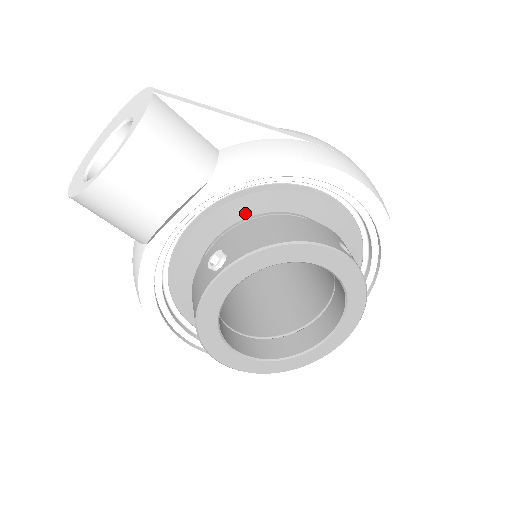
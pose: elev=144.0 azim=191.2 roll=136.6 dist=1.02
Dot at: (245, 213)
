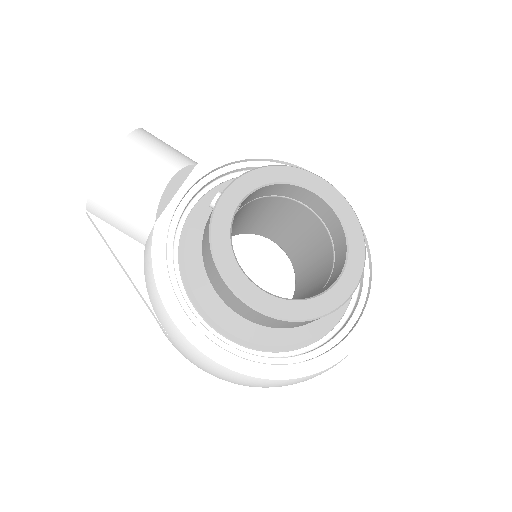
Dot at: occluded
